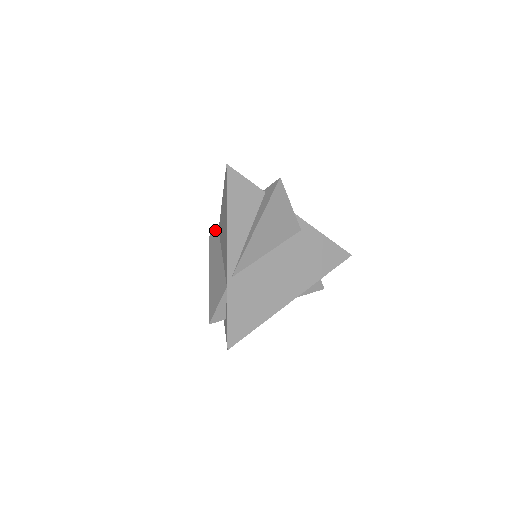
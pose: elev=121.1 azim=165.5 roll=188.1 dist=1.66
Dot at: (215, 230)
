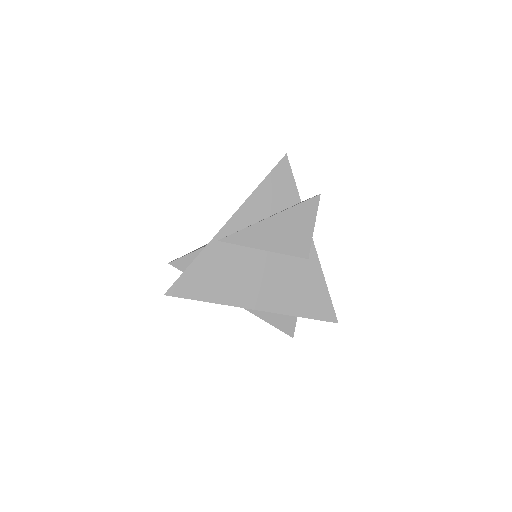
Dot at: occluded
